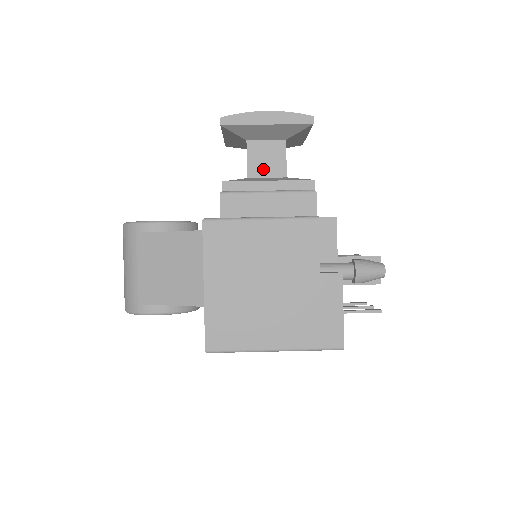
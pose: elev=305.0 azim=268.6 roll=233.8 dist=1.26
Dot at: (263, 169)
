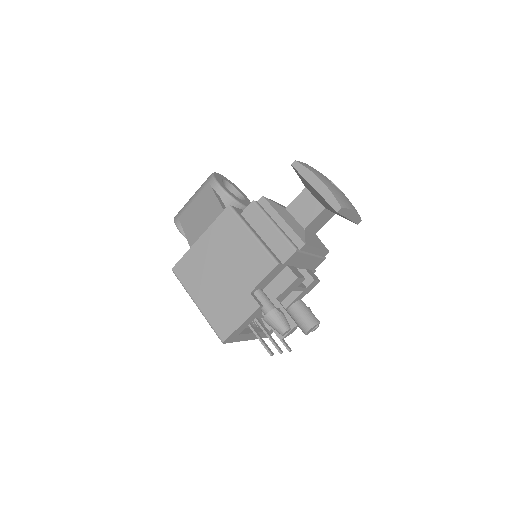
Dot at: (298, 212)
